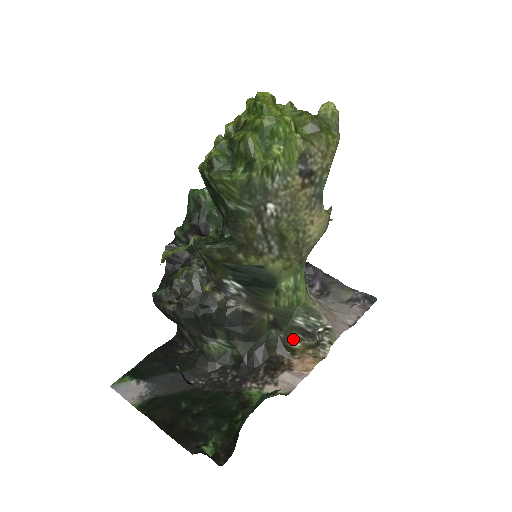
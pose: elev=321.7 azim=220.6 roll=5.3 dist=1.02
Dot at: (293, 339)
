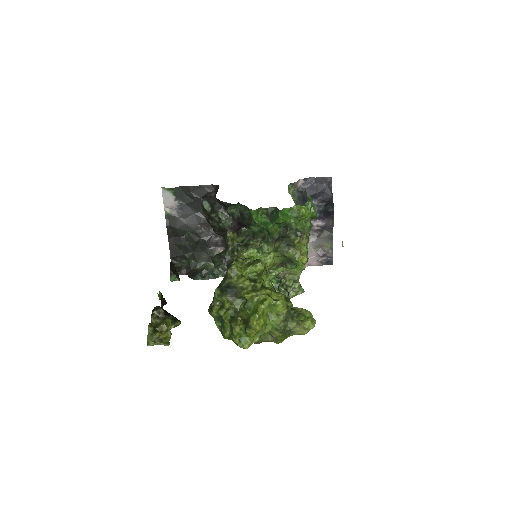
Dot at: occluded
